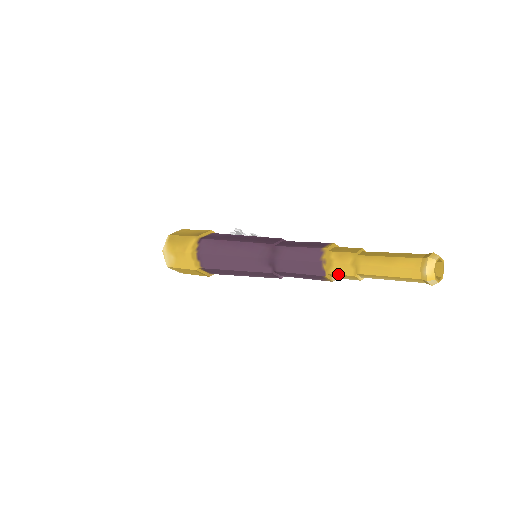
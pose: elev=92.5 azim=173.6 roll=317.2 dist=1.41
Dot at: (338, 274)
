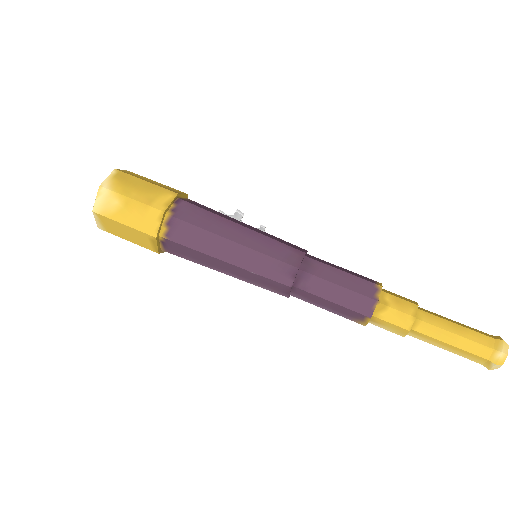
Dot at: (387, 321)
